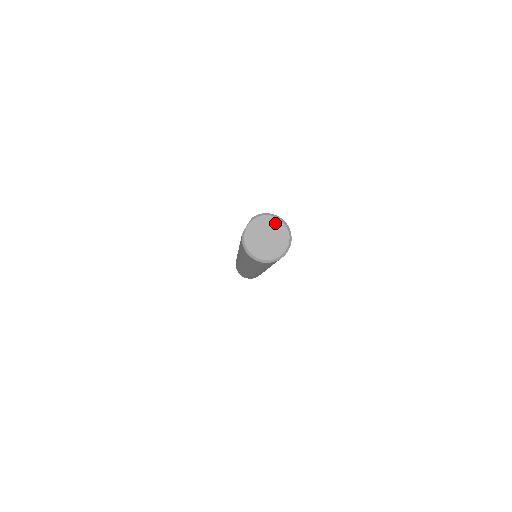
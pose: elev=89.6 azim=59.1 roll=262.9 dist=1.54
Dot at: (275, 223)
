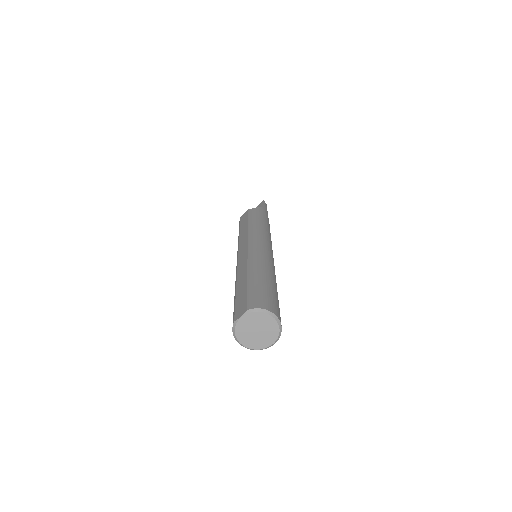
Dot at: (269, 320)
